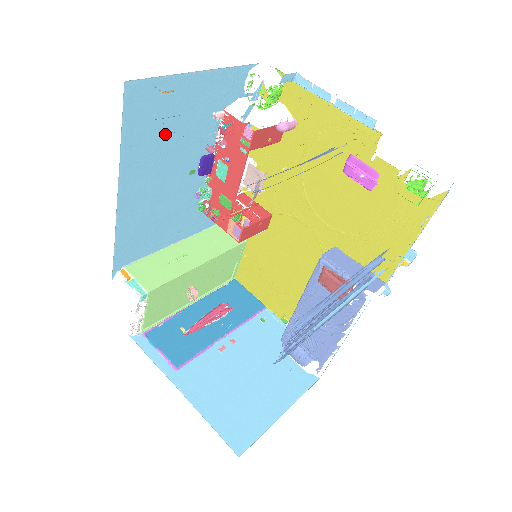
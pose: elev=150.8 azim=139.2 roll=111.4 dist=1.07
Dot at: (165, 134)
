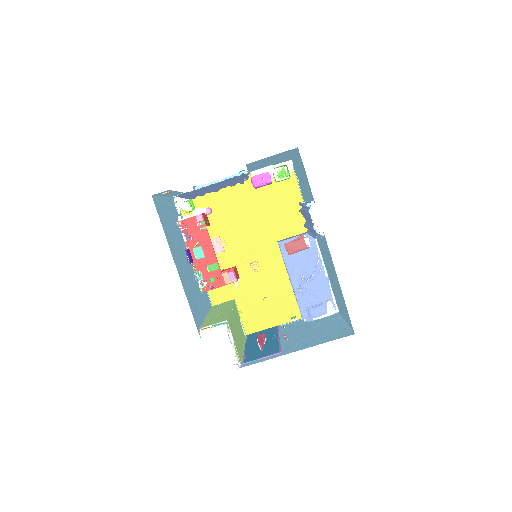
Dot at: (171, 231)
